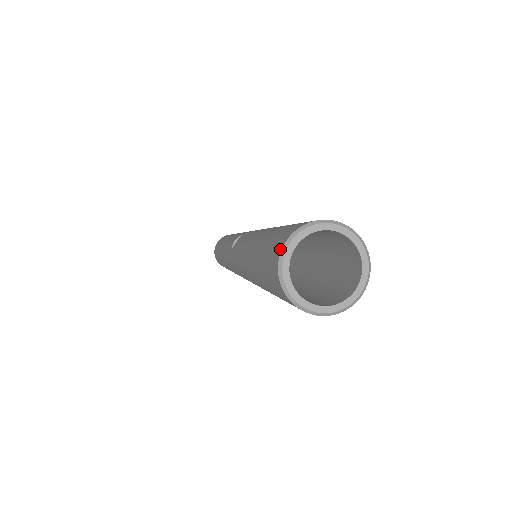
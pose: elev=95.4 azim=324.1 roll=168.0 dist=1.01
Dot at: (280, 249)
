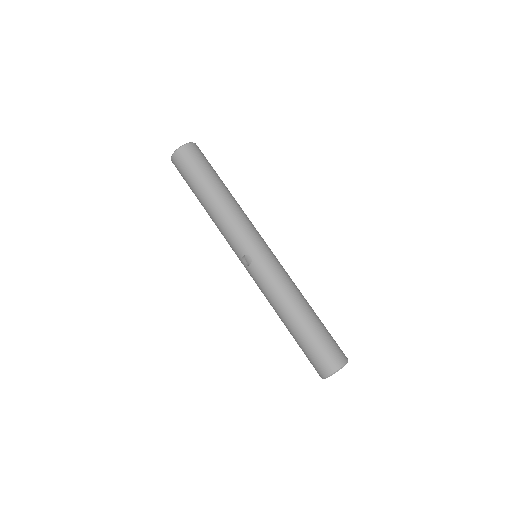
Dot at: (324, 376)
